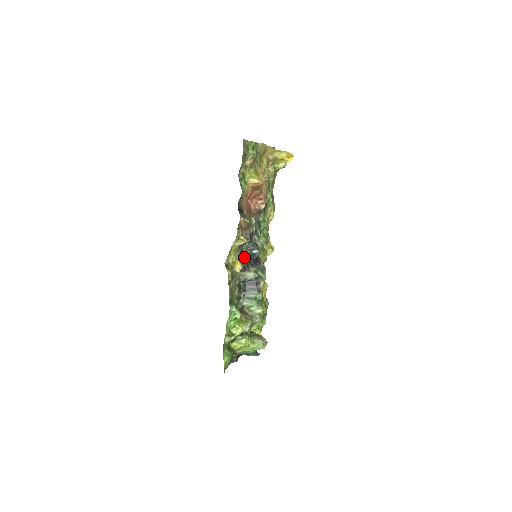
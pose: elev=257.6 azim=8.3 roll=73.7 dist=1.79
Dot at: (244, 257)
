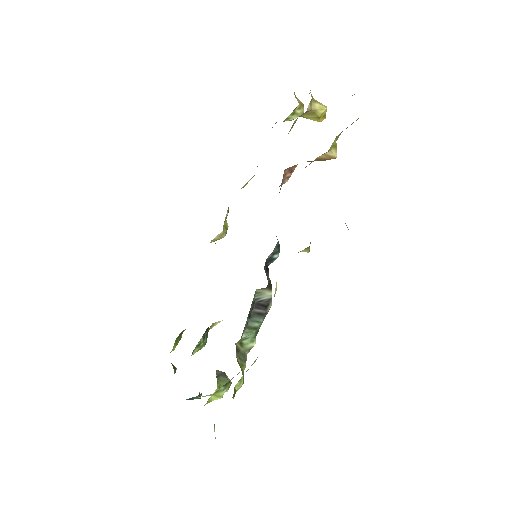
Dot at: occluded
